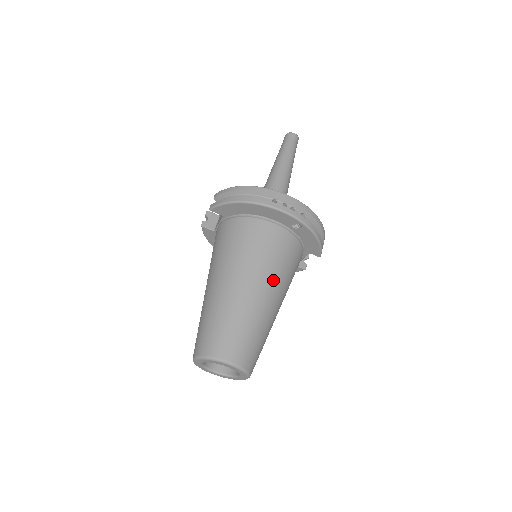
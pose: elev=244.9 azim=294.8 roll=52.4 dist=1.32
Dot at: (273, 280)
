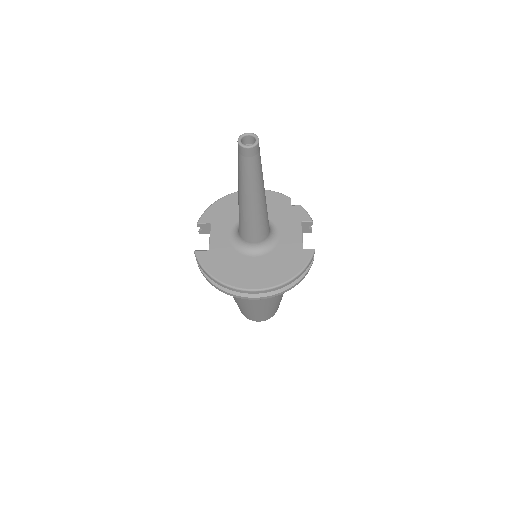
Dot at: (270, 299)
